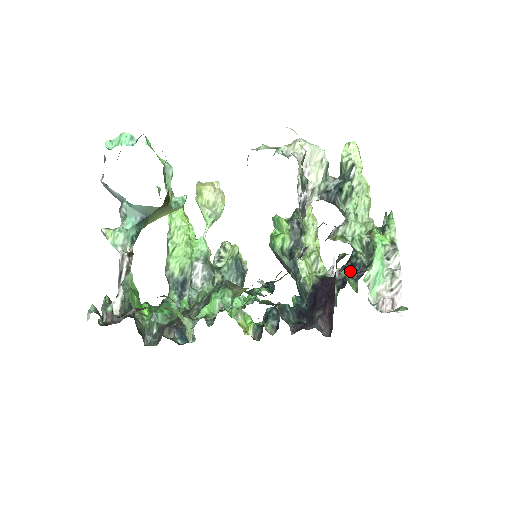
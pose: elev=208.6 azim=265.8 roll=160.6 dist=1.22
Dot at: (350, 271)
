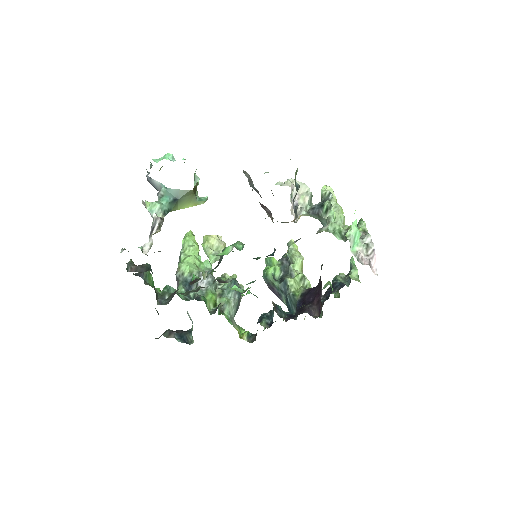
Dot at: occluded
